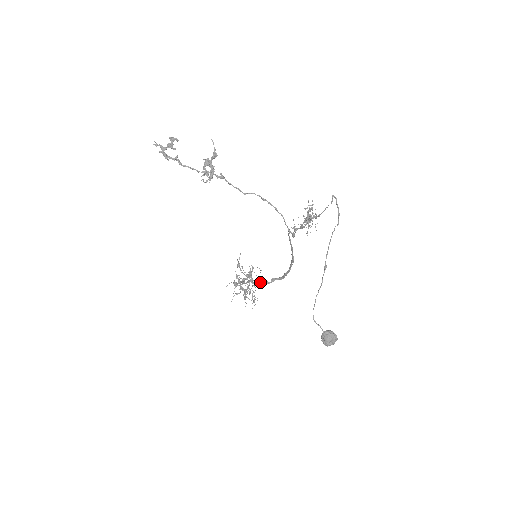
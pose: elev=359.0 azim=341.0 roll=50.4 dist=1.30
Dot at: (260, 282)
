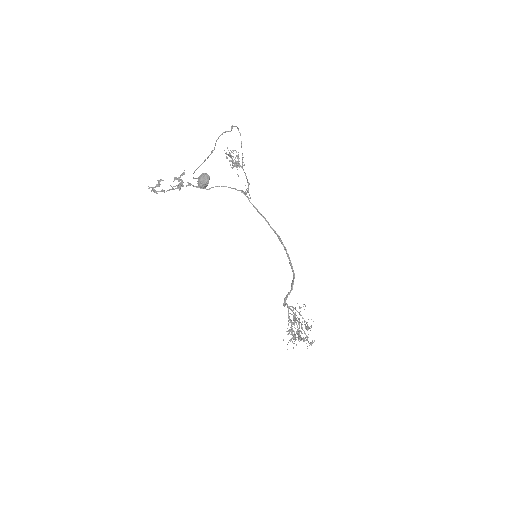
Dot at: (286, 297)
